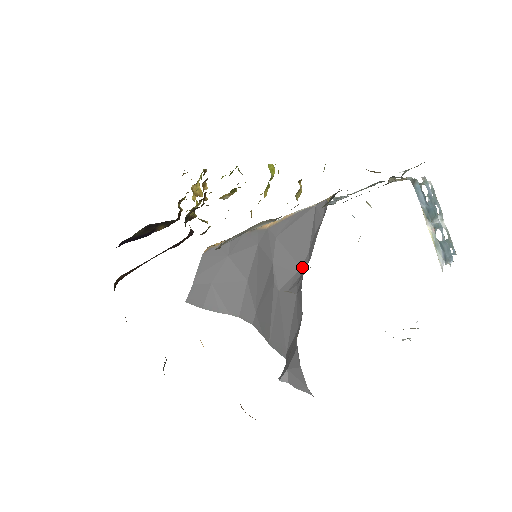
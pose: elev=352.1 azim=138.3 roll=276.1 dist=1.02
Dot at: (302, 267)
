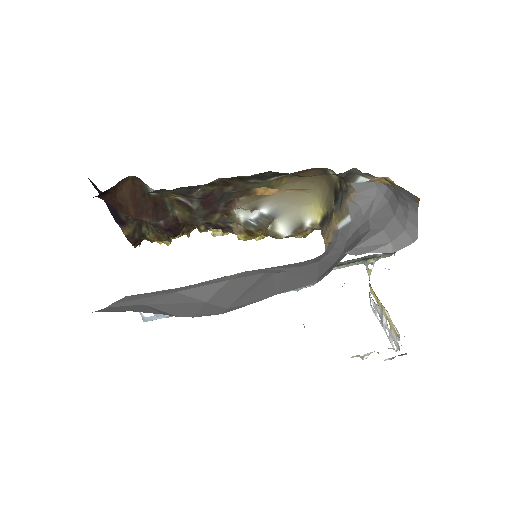
Dot at: occluded
